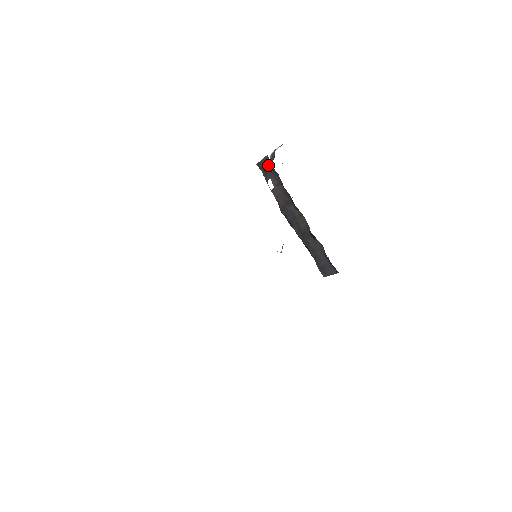
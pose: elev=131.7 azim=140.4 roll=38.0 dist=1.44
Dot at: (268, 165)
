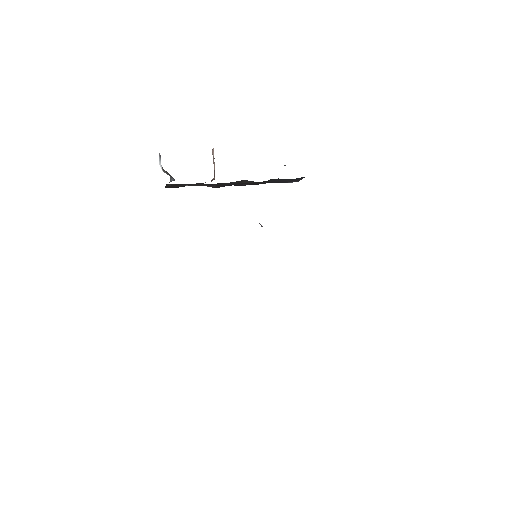
Dot at: (175, 185)
